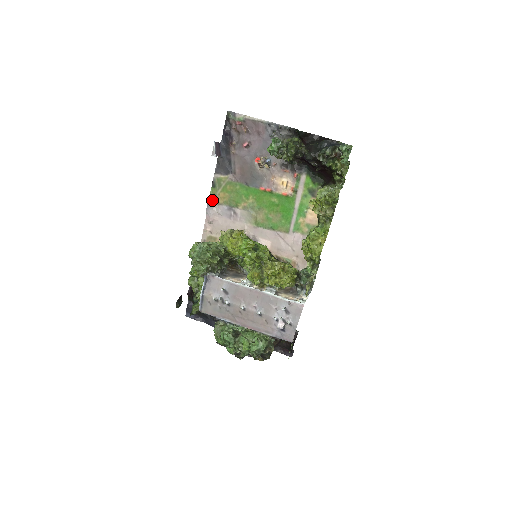
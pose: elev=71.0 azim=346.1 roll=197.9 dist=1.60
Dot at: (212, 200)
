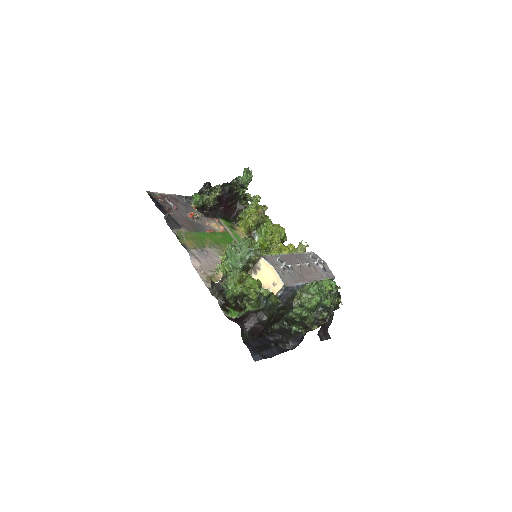
Dot at: (186, 248)
